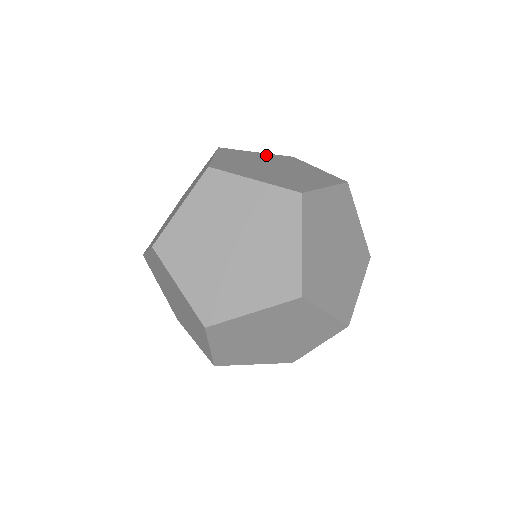
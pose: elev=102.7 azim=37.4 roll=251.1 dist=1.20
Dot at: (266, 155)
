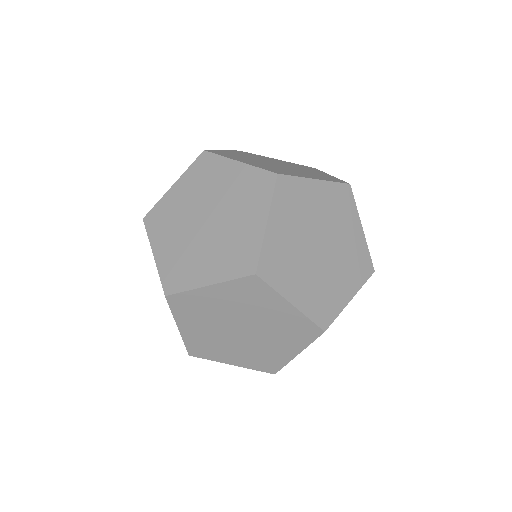
Dot at: (183, 184)
